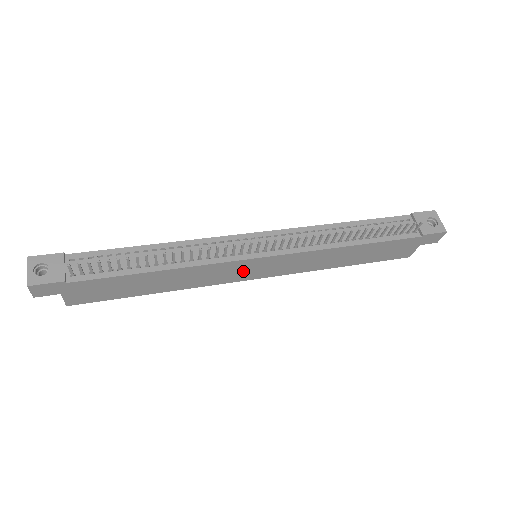
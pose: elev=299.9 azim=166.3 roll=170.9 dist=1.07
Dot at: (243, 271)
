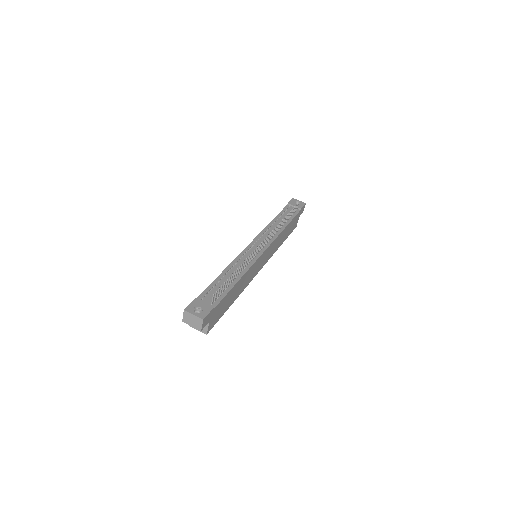
Dot at: (259, 265)
